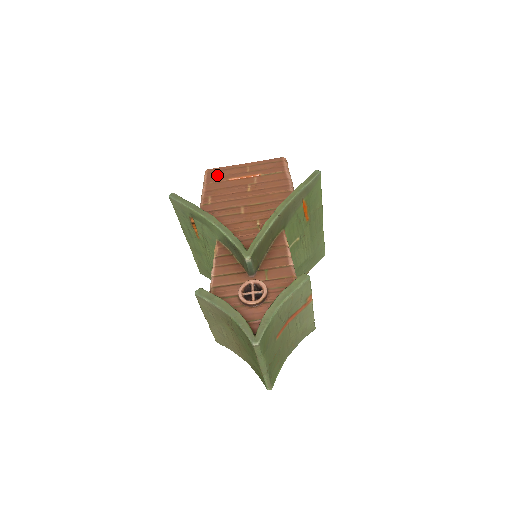
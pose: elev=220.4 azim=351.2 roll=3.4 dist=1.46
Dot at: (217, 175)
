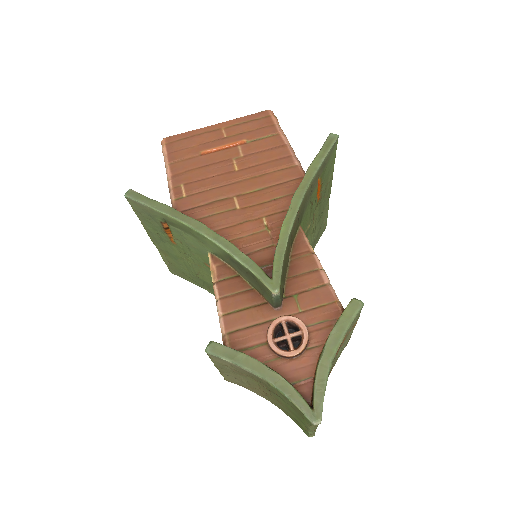
Dot at: (182, 147)
